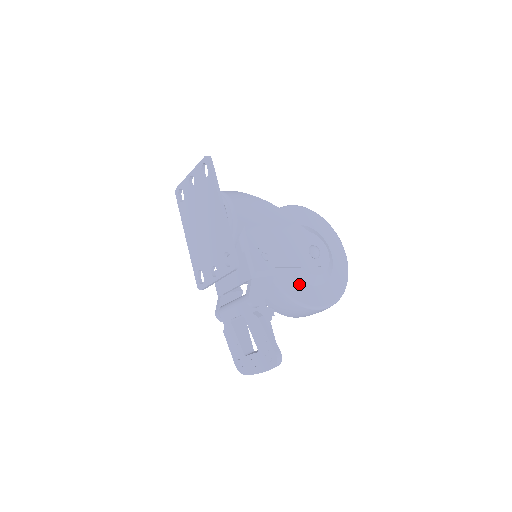
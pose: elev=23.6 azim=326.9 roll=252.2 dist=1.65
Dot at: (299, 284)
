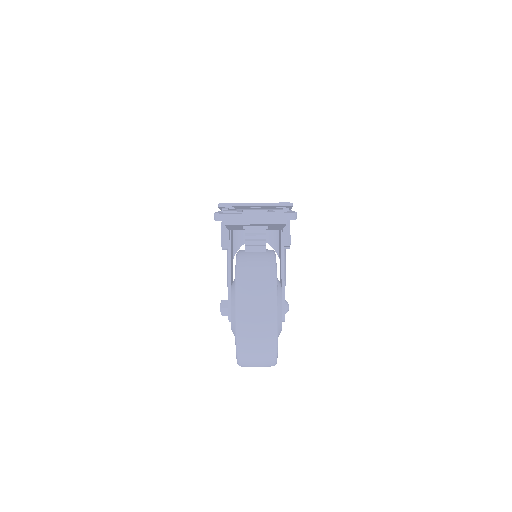
Dot at: occluded
